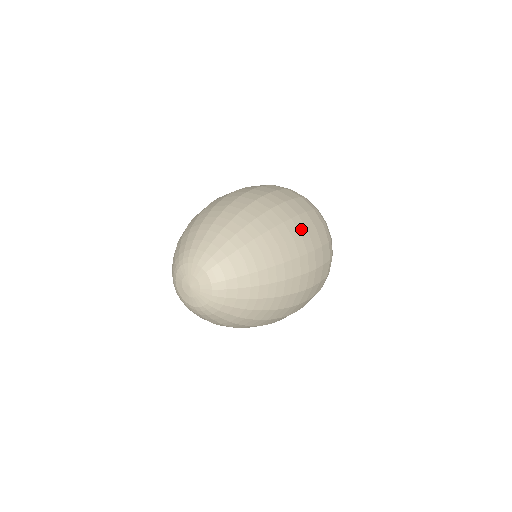
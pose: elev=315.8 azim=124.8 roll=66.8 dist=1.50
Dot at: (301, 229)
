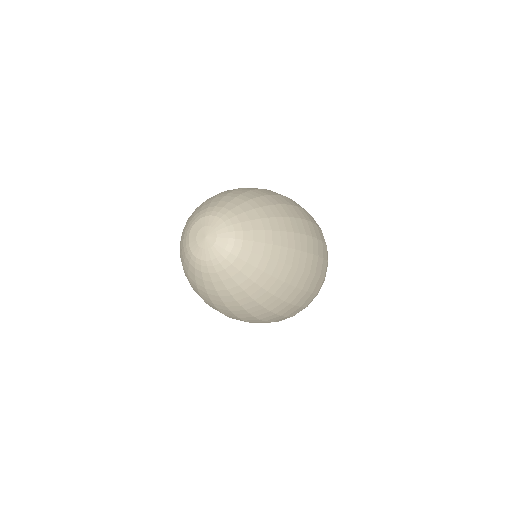
Dot at: (295, 204)
